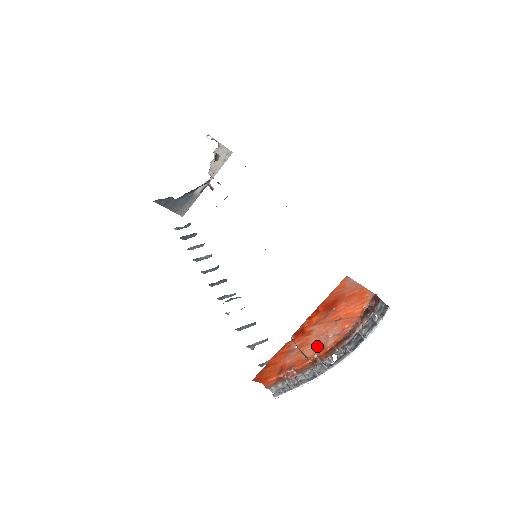
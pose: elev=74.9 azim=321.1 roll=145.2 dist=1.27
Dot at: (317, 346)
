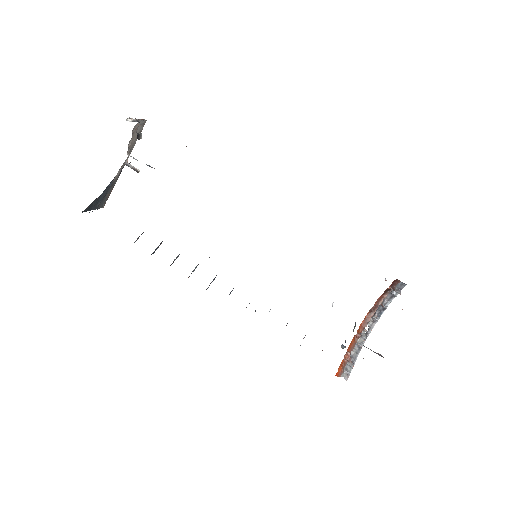
Dot at: occluded
